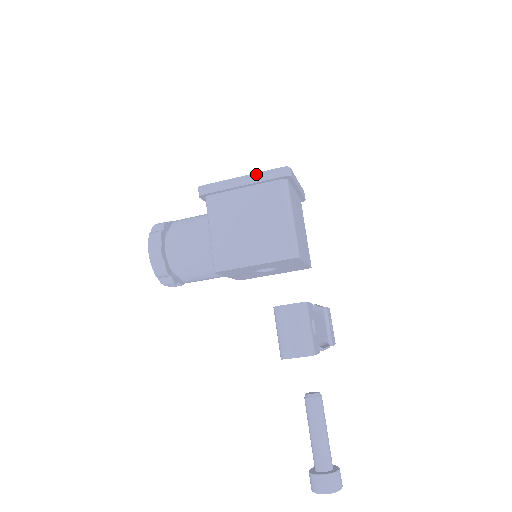
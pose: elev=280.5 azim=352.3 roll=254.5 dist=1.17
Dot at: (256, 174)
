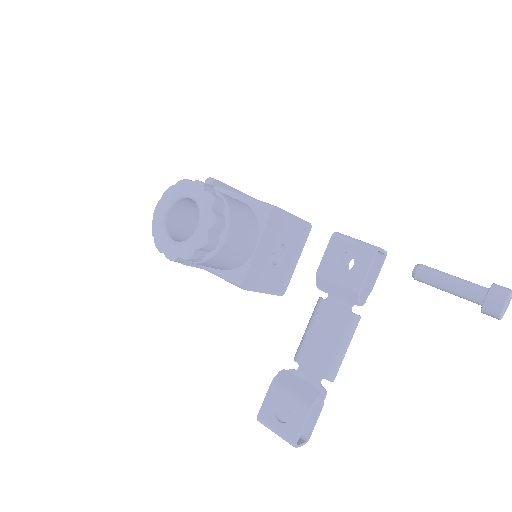
Dot at: occluded
